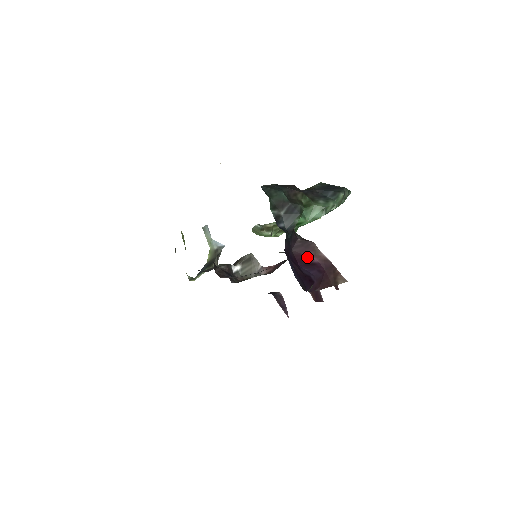
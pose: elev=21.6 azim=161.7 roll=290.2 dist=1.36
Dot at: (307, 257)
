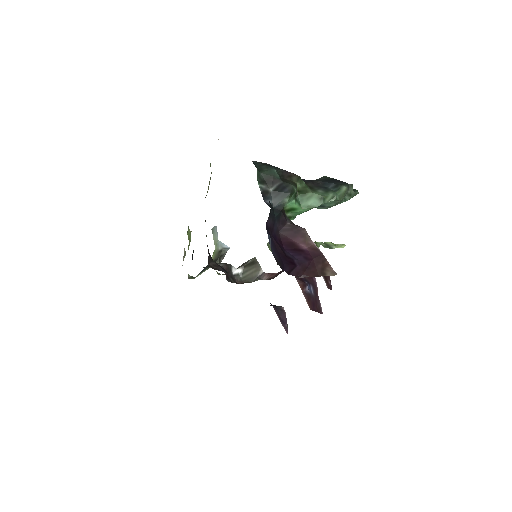
Dot at: (295, 242)
